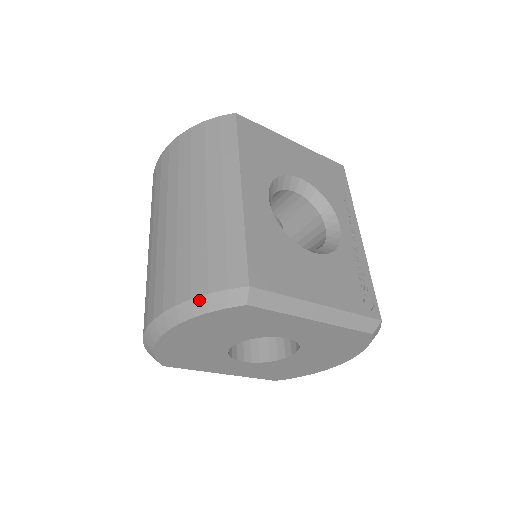
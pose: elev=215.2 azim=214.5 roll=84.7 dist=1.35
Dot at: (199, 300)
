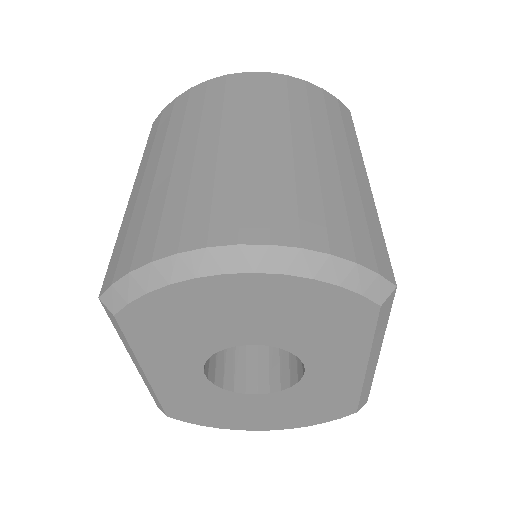
Dot at: (340, 262)
